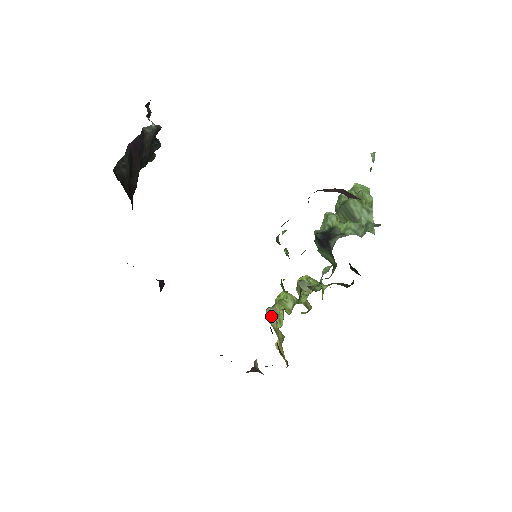
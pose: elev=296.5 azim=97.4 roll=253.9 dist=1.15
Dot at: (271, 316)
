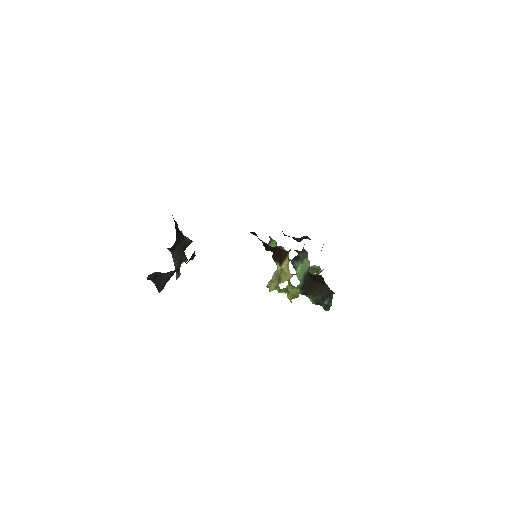
Dot at: (271, 282)
